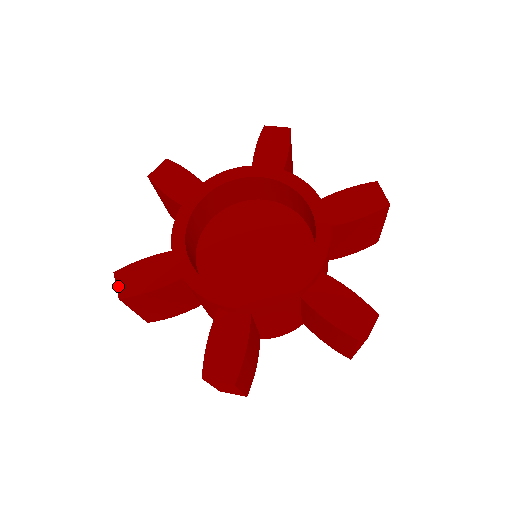
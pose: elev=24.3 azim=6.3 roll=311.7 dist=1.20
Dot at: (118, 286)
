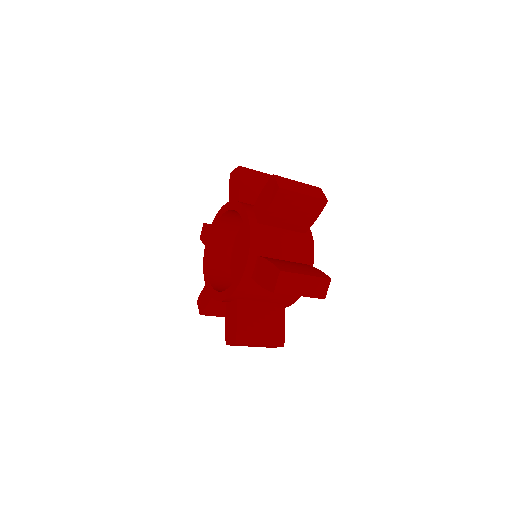
Dot at: (202, 232)
